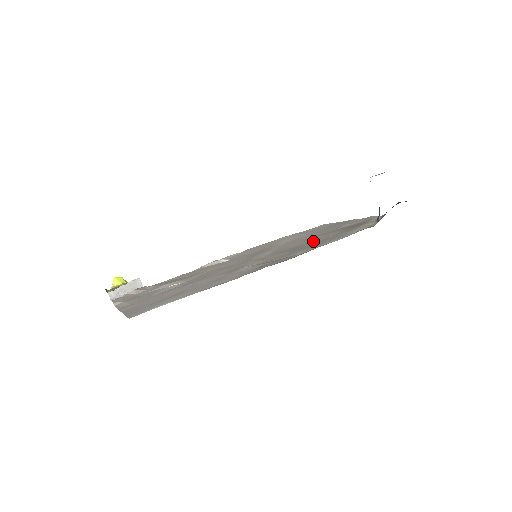
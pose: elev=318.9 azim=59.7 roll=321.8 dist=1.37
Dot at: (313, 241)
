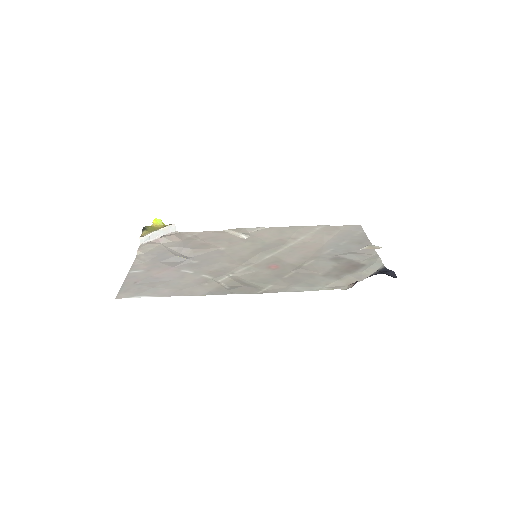
Dot at: (301, 269)
